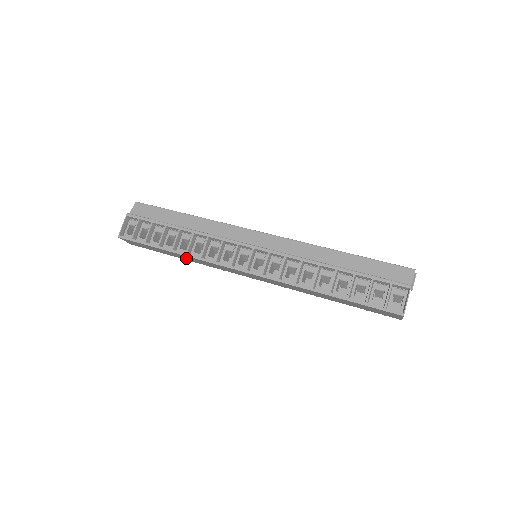
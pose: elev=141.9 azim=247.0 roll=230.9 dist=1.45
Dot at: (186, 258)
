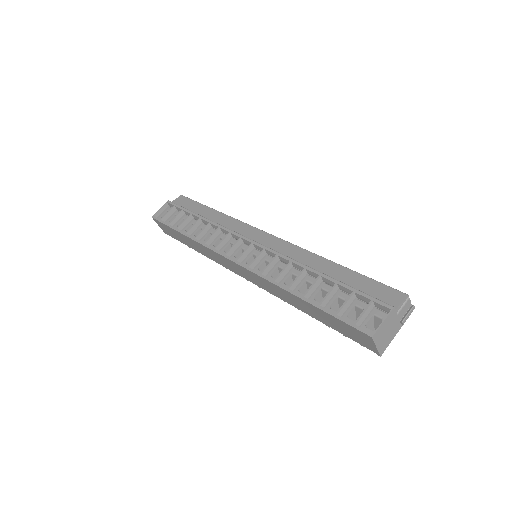
Dot at: (197, 248)
